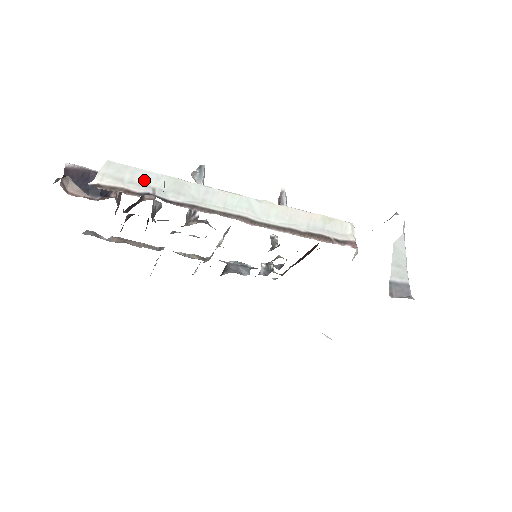
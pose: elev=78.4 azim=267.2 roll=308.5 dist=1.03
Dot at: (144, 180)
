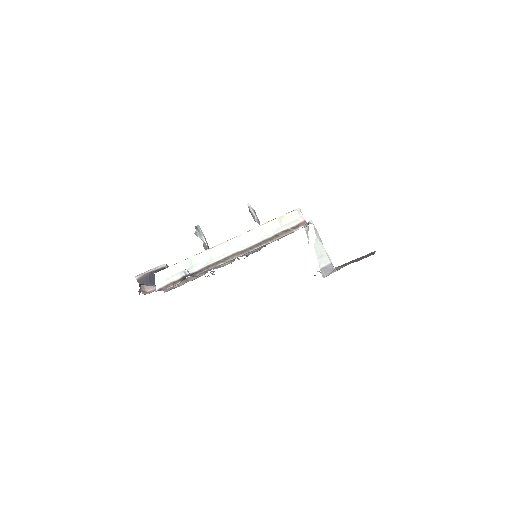
Dot at: (177, 270)
